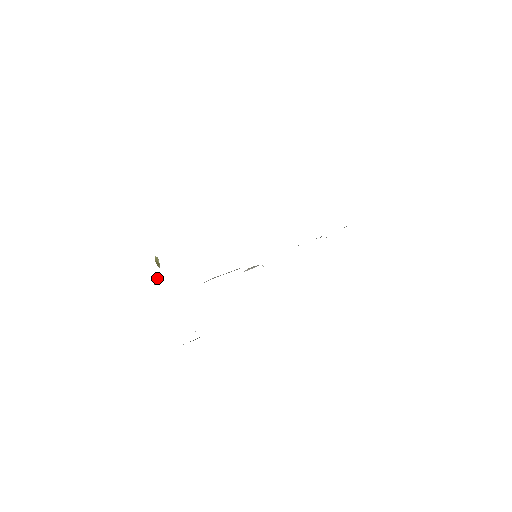
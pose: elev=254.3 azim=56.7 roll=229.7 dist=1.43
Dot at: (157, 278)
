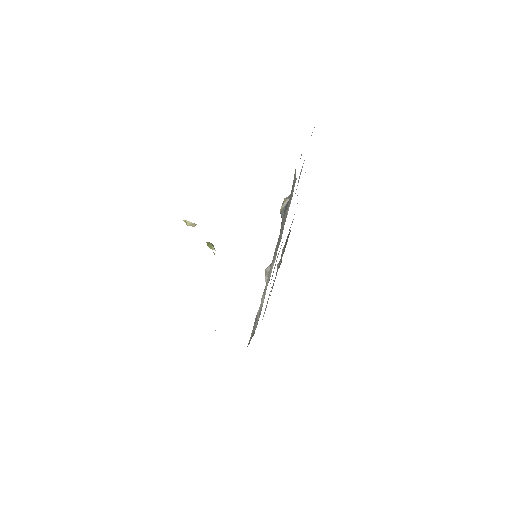
Dot at: (209, 245)
